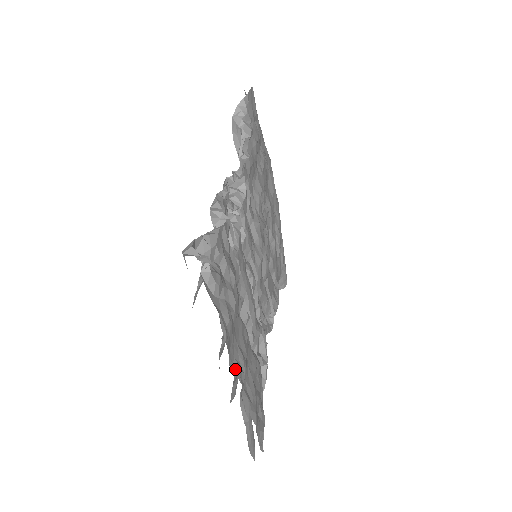
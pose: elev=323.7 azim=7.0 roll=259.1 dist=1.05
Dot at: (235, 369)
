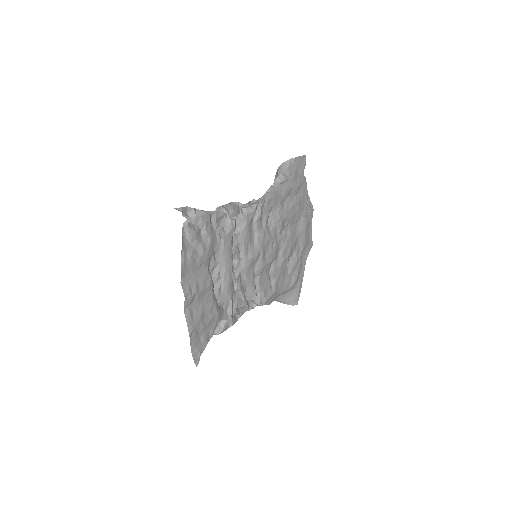
Dot at: (185, 288)
